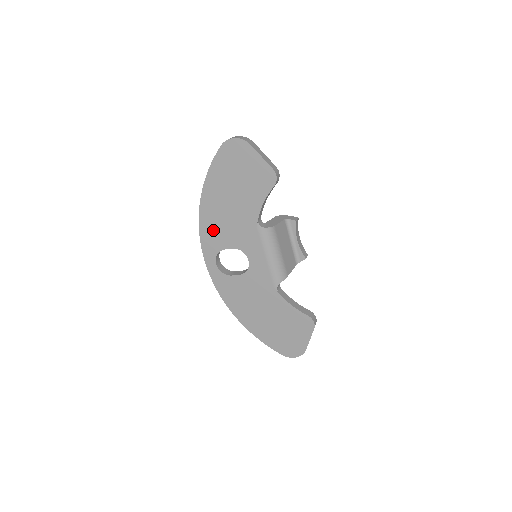
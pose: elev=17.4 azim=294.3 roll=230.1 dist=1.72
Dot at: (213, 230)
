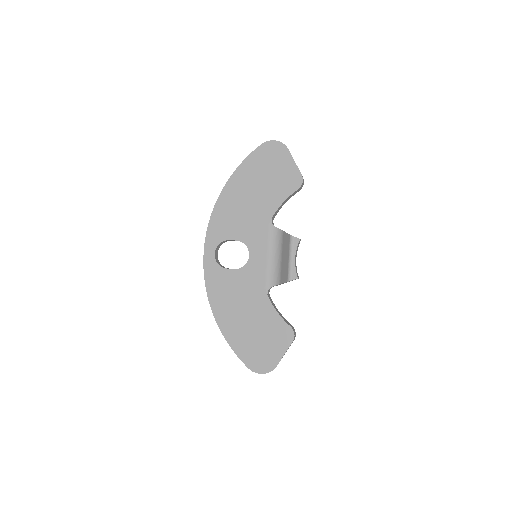
Dot at: (225, 219)
